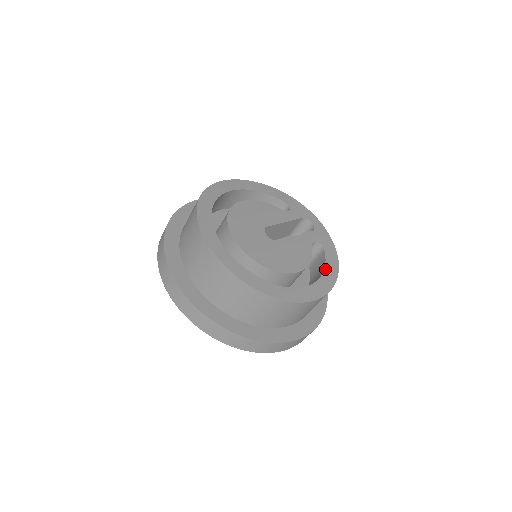
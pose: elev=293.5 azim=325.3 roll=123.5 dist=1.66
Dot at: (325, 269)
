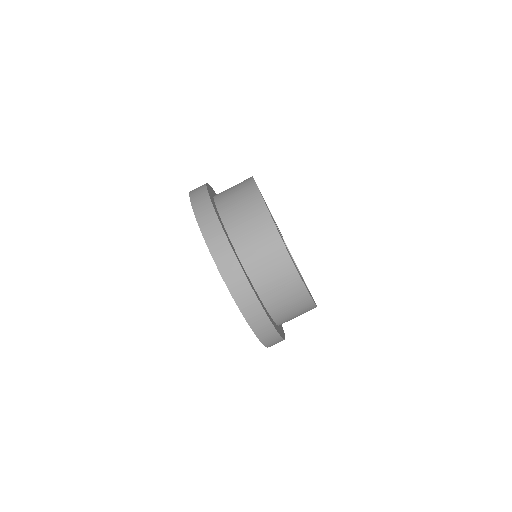
Dot at: (304, 282)
